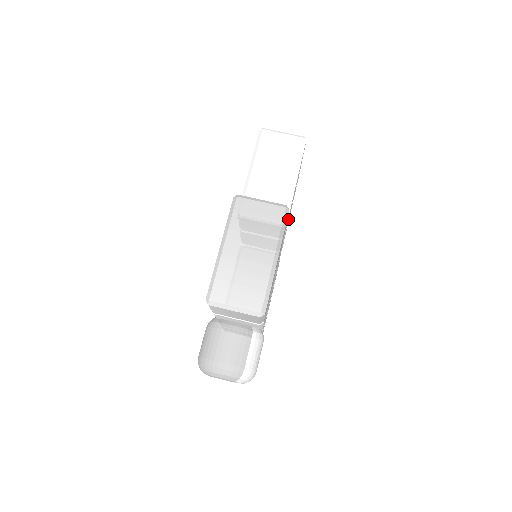
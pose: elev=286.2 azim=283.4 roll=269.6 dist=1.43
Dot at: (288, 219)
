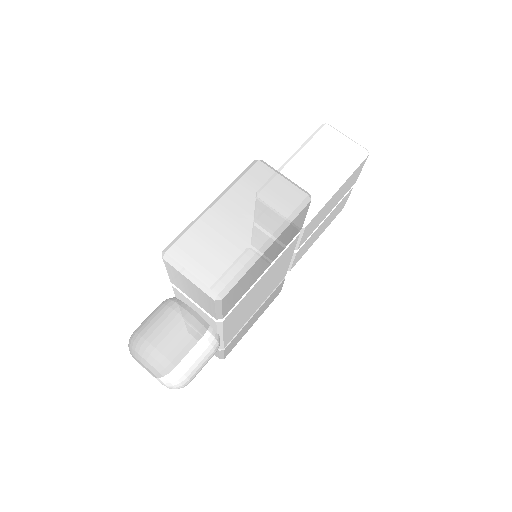
Dot at: (309, 227)
